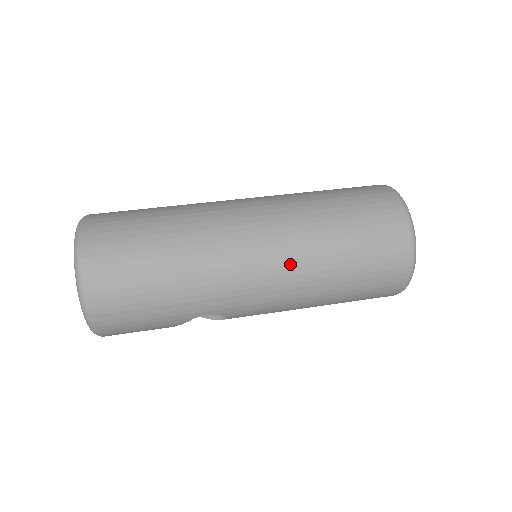
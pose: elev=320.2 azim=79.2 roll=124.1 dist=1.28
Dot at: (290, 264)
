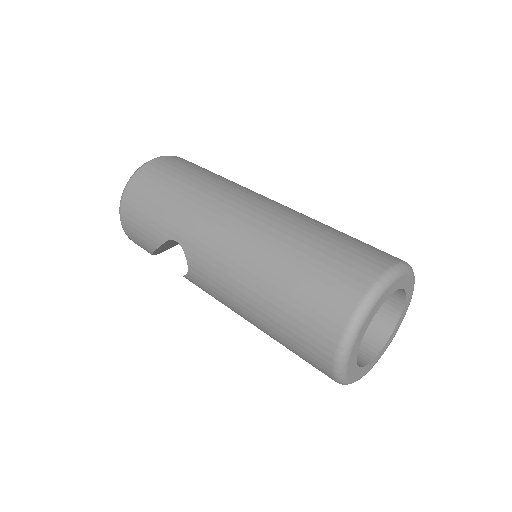
Dot at: (254, 232)
